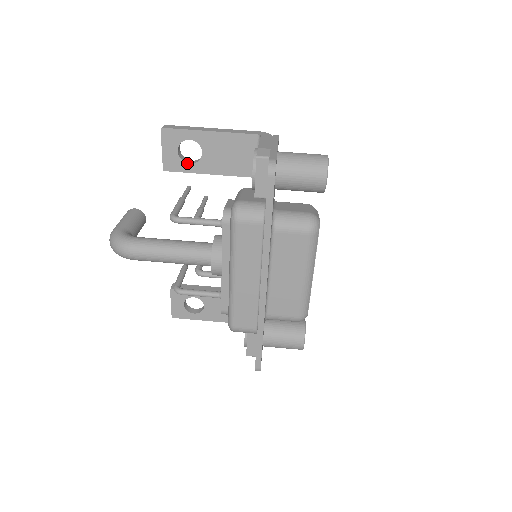
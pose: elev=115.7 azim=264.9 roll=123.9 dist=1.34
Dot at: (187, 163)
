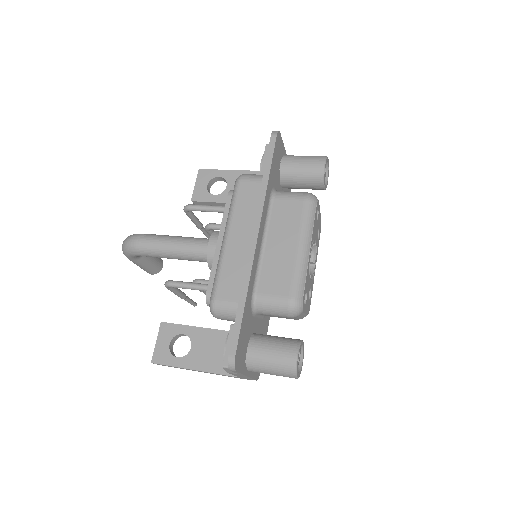
Dot at: (212, 194)
